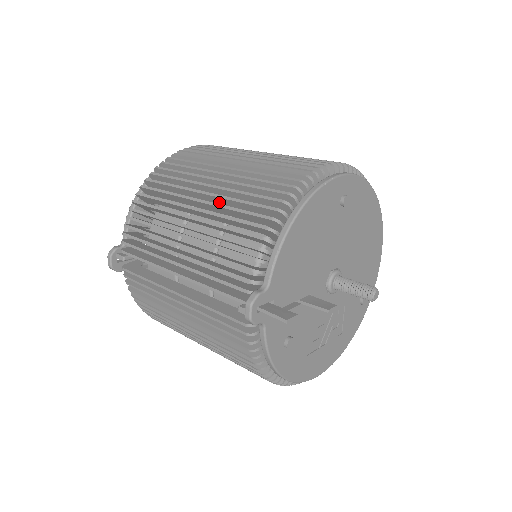
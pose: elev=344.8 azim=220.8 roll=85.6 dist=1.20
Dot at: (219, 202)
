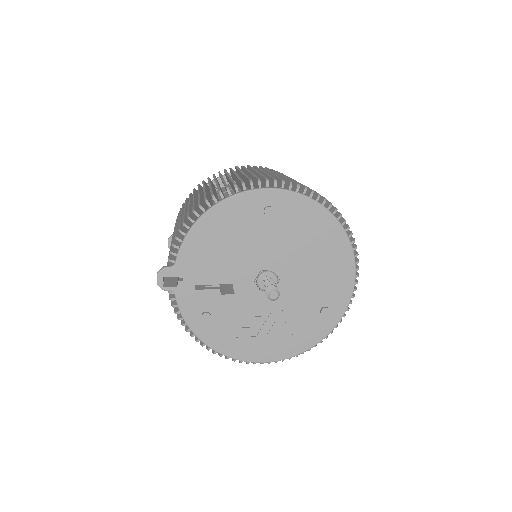
Dot at: occluded
